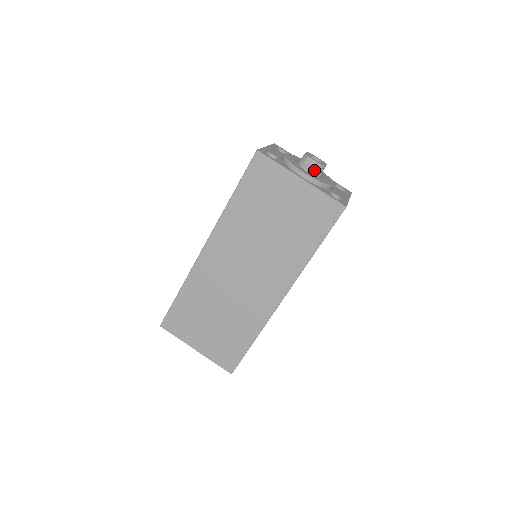
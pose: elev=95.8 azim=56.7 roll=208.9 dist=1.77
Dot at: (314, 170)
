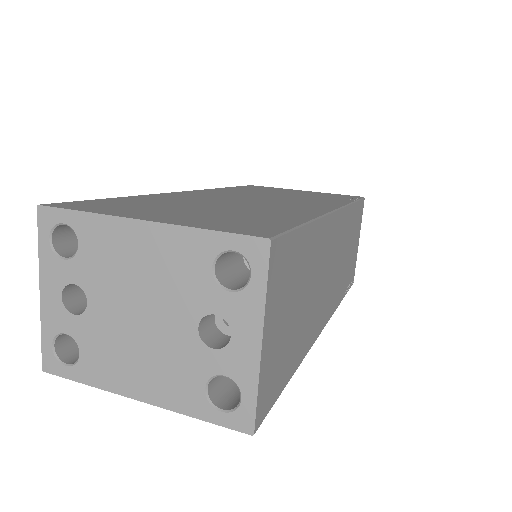
Dot at: occluded
